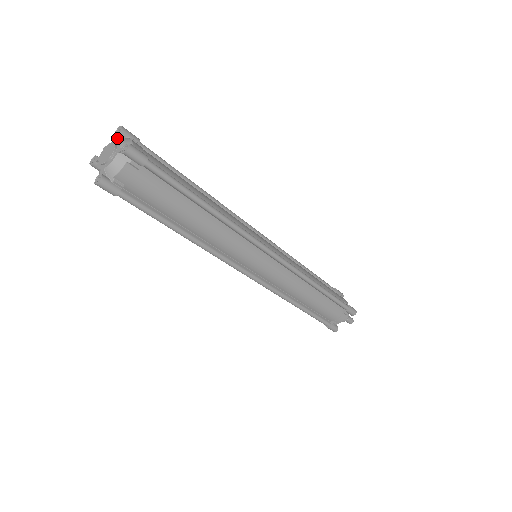
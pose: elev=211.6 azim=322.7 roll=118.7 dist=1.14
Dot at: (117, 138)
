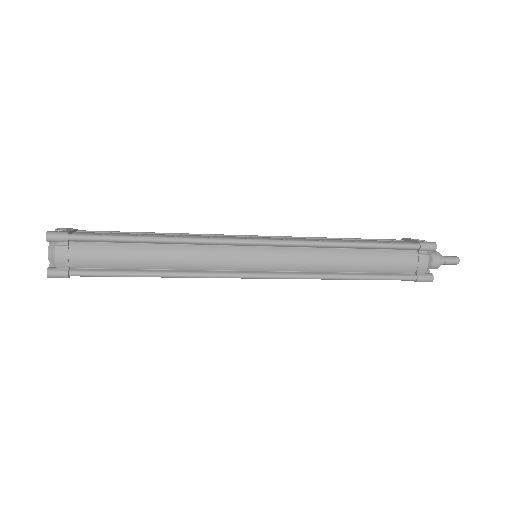
Dot at: (50, 243)
